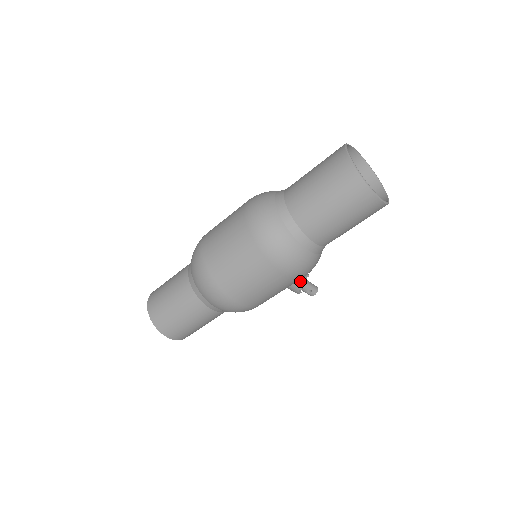
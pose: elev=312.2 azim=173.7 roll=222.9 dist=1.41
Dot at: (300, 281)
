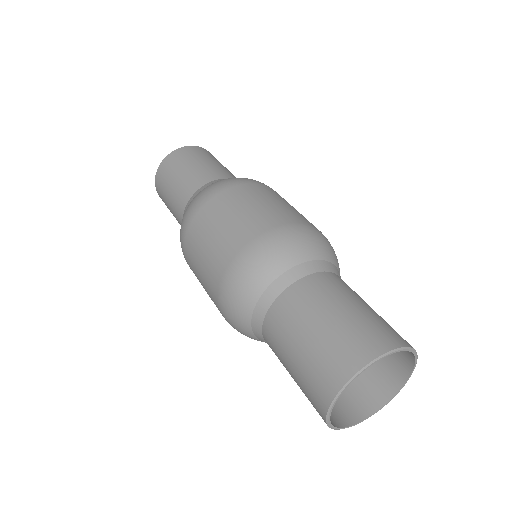
Dot at: occluded
